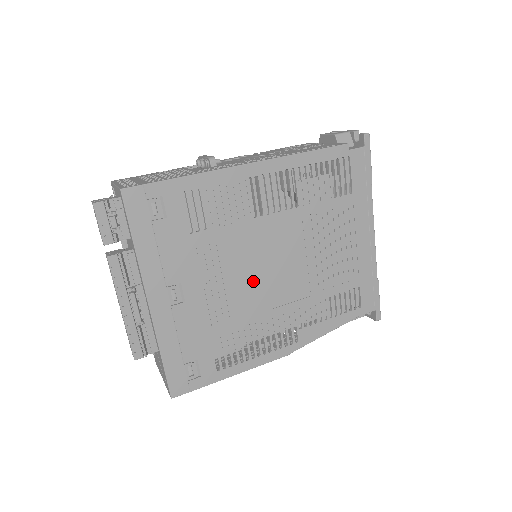
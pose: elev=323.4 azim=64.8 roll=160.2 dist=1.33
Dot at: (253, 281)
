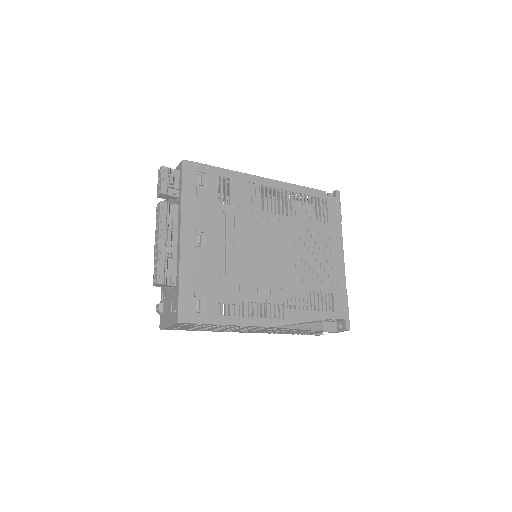
Dot at: (255, 254)
